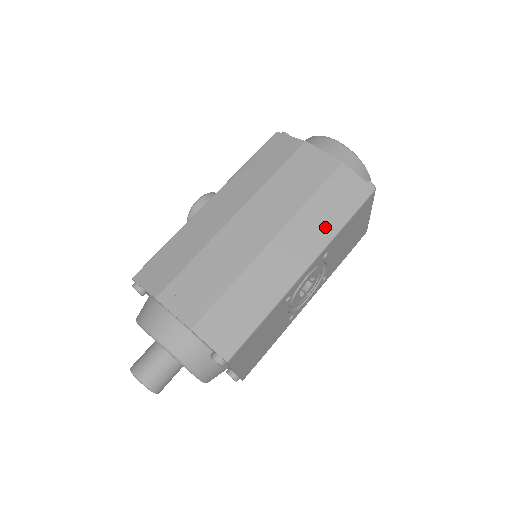
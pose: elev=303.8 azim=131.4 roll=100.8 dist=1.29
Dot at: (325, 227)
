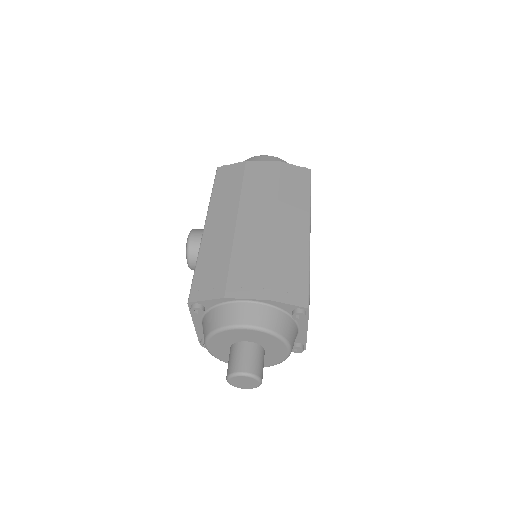
Dot at: (301, 201)
